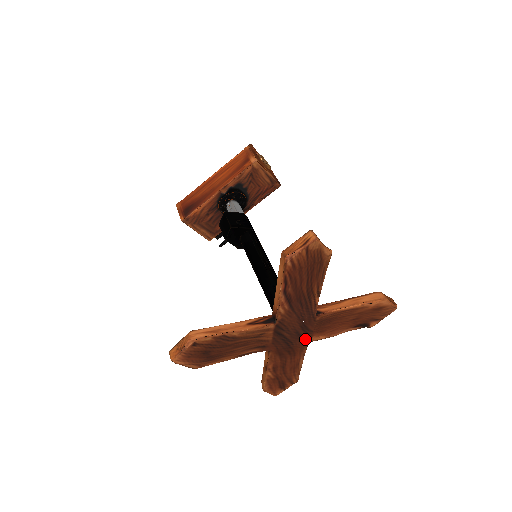
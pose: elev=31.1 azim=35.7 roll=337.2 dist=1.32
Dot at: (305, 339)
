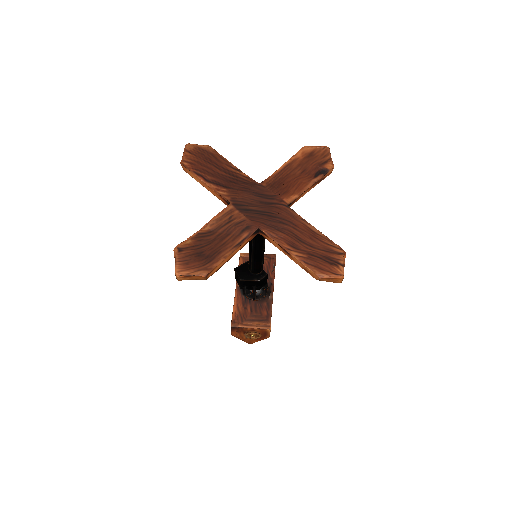
Dot at: (279, 205)
